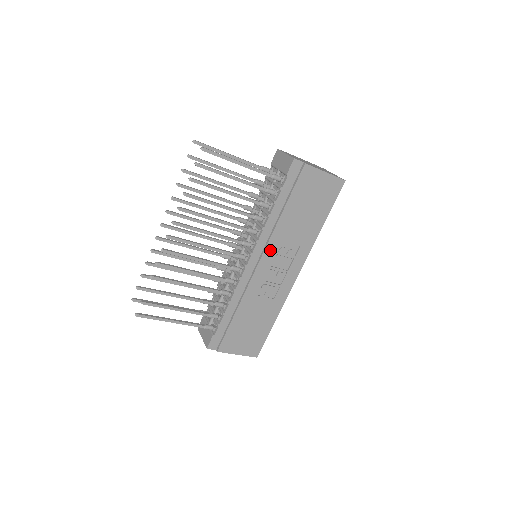
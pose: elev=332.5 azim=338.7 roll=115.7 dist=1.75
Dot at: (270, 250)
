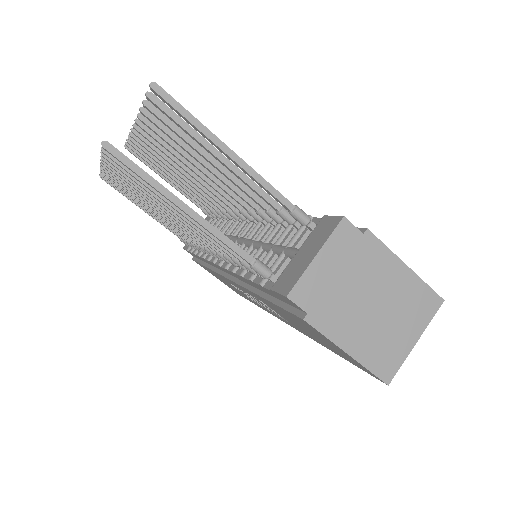
Dot at: occluded
